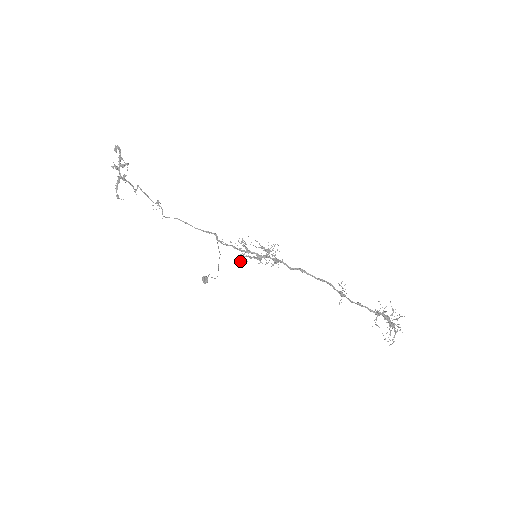
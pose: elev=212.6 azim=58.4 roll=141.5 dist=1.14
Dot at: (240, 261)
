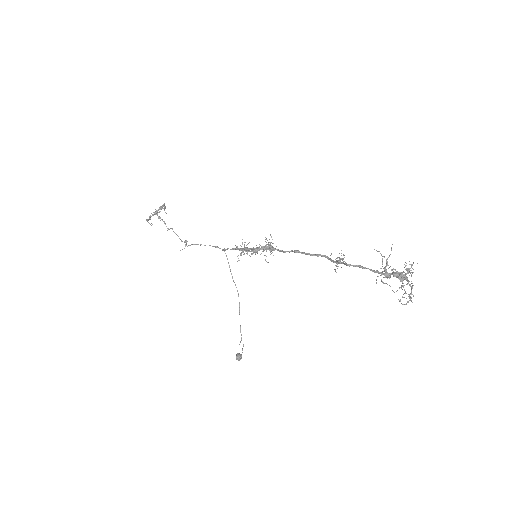
Dot at: (238, 258)
